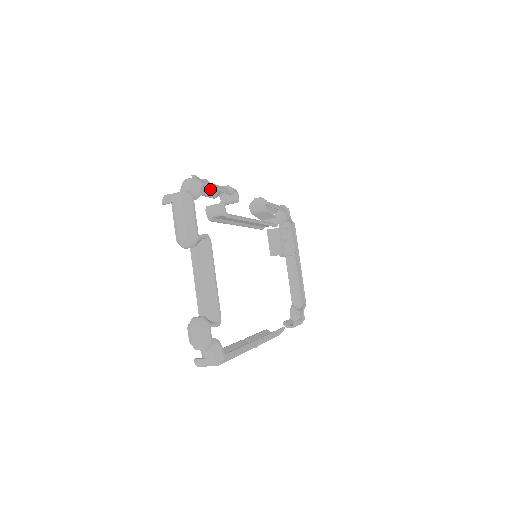
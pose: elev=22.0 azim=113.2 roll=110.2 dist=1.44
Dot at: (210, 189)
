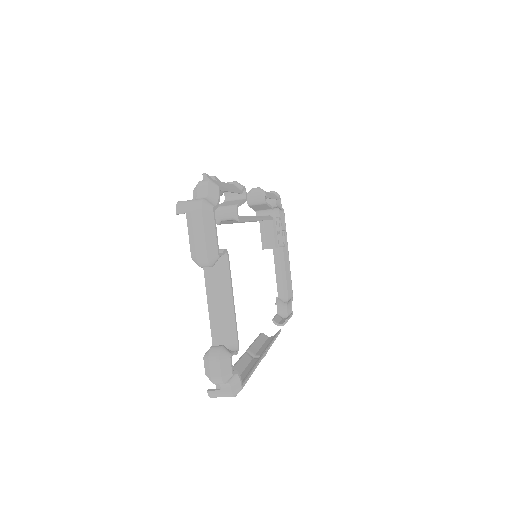
Dot at: occluded
